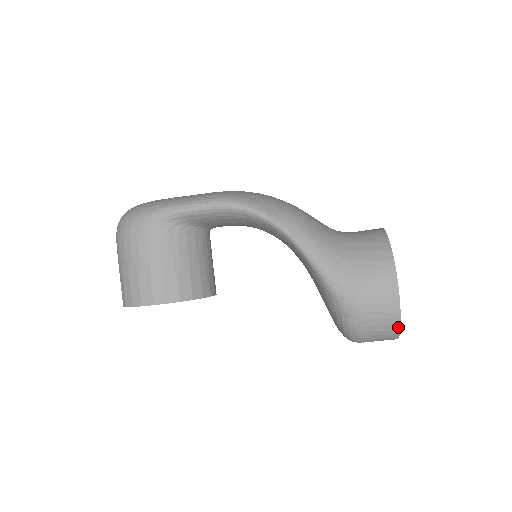
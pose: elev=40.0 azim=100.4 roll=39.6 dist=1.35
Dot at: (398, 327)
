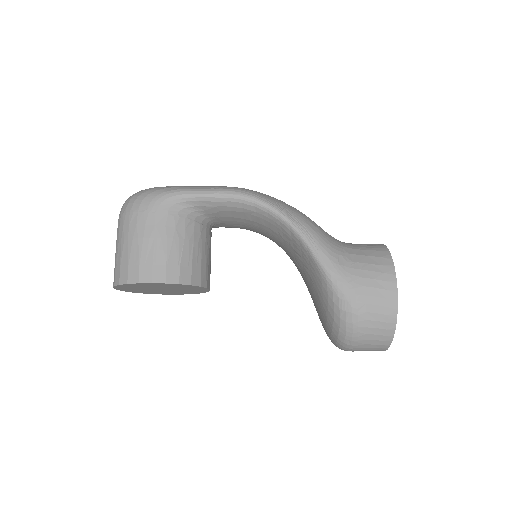
Dot at: (392, 332)
